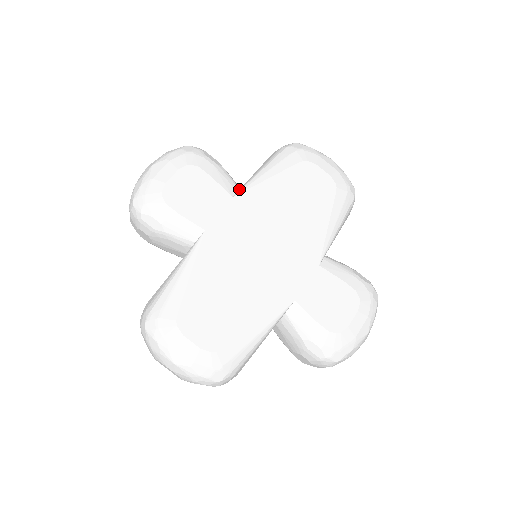
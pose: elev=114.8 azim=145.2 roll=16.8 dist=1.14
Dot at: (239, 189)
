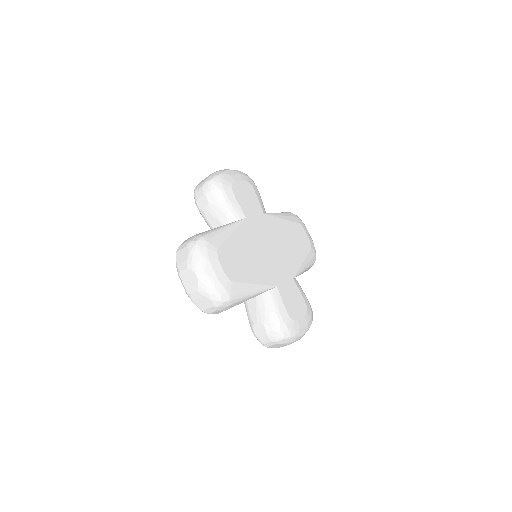
Dot at: (266, 213)
